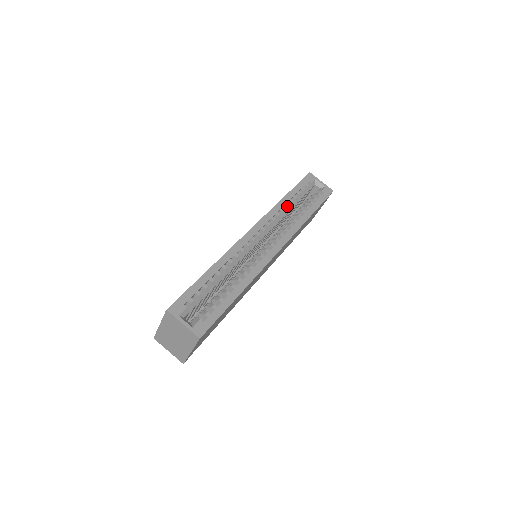
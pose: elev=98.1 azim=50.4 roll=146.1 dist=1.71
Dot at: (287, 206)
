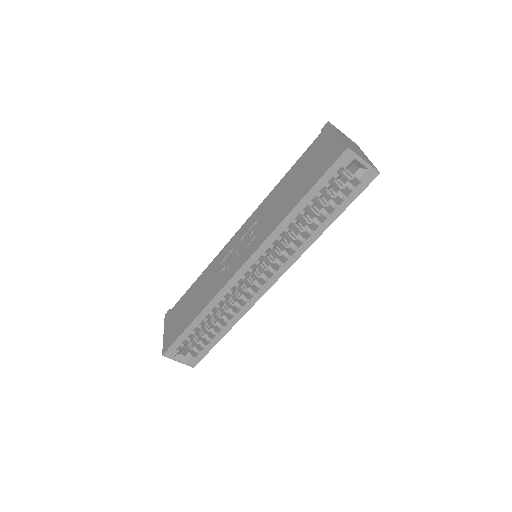
Dot at: (295, 223)
